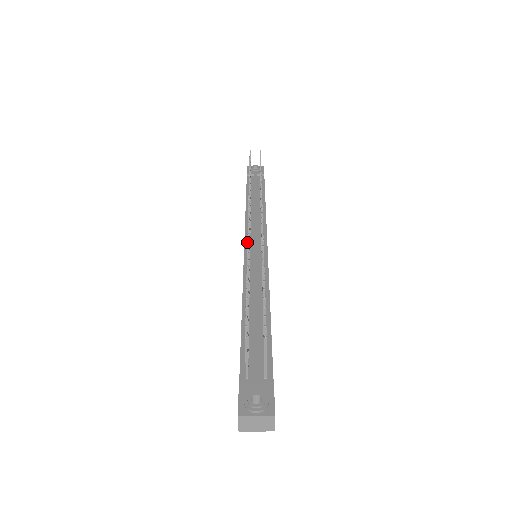
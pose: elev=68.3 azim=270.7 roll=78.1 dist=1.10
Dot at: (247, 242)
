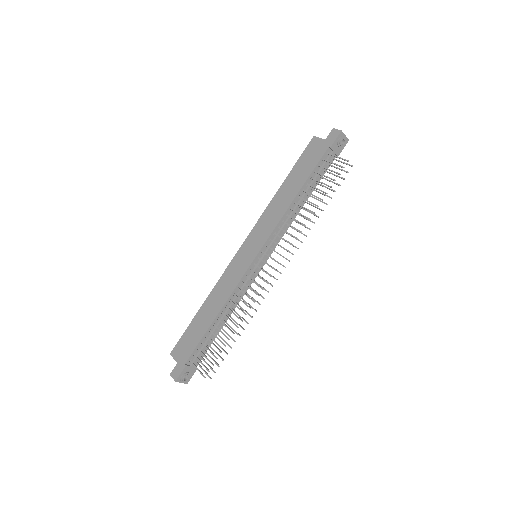
Dot at: (254, 302)
